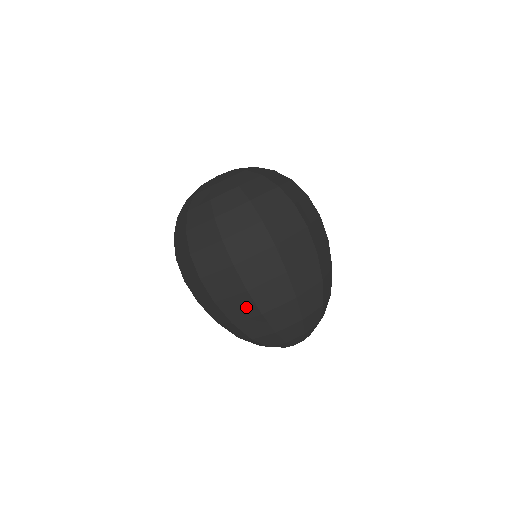
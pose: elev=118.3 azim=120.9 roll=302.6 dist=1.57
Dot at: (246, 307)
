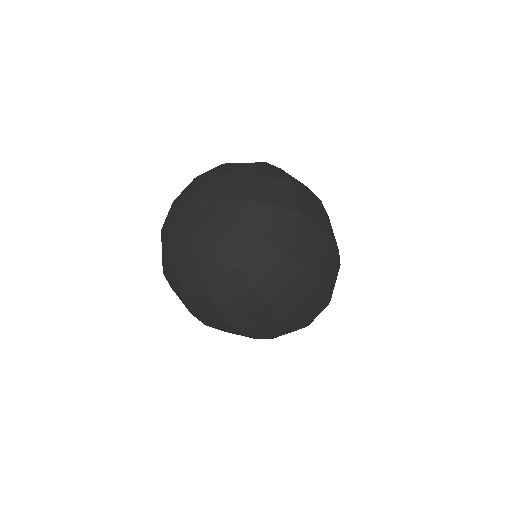
Dot at: (321, 305)
